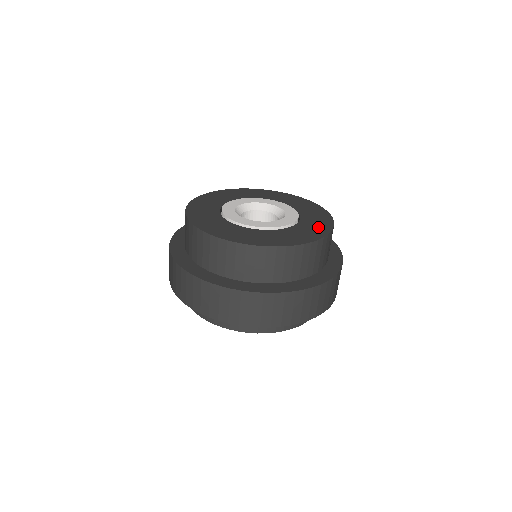
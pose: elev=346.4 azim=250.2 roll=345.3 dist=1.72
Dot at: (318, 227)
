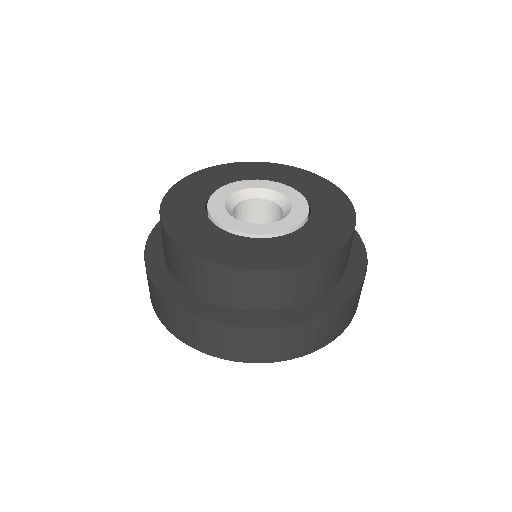
Dot at: (323, 240)
